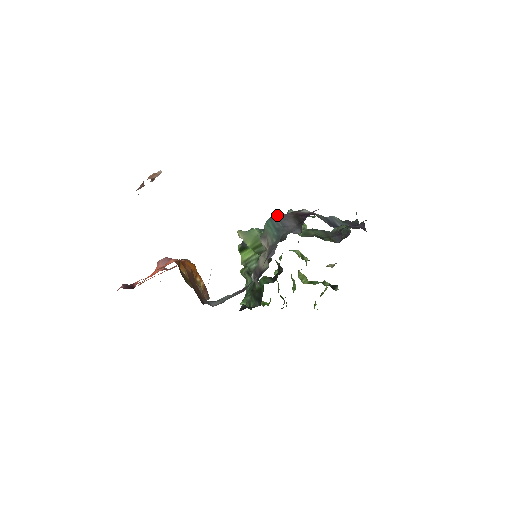
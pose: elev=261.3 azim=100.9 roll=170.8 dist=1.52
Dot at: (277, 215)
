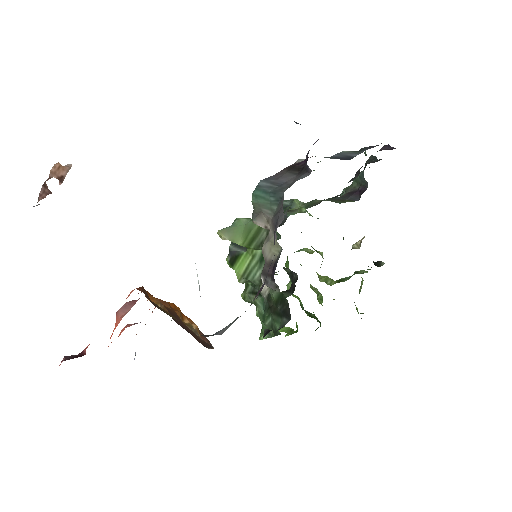
Dot at: (264, 179)
